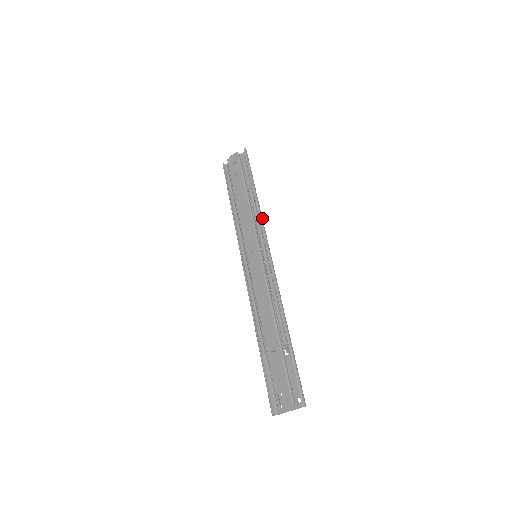
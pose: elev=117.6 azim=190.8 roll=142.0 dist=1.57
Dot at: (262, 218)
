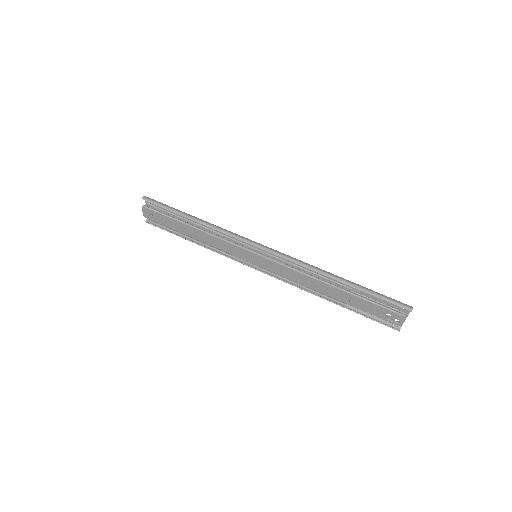
Dot at: (224, 230)
